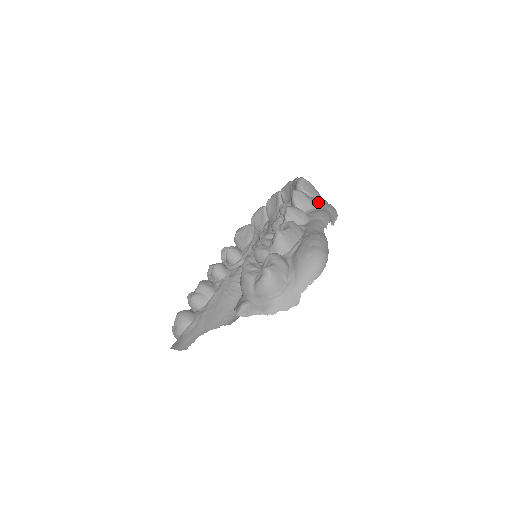
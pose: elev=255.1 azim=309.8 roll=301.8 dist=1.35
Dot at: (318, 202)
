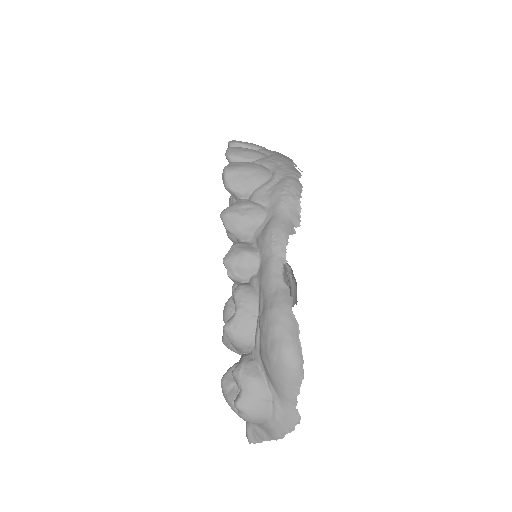
Dot at: (263, 198)
